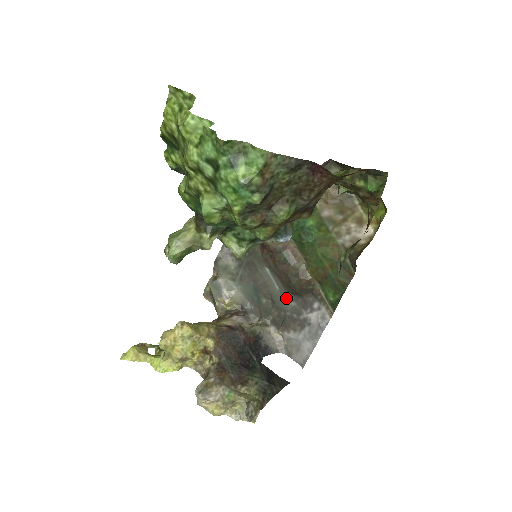
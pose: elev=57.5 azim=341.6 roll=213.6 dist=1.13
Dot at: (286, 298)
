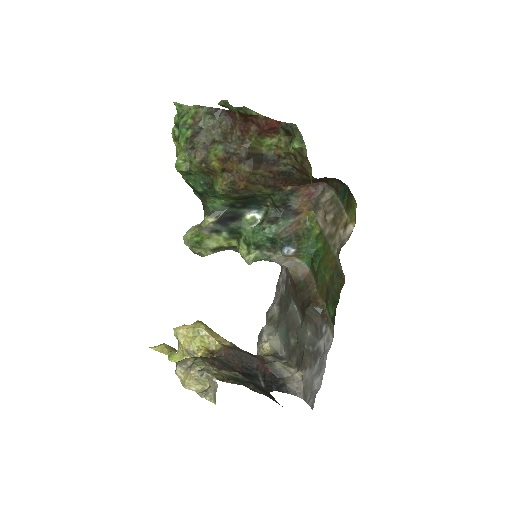
Dot at: (304, 329)
